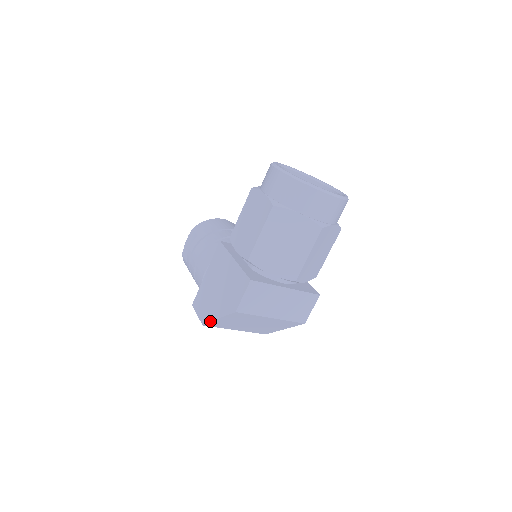
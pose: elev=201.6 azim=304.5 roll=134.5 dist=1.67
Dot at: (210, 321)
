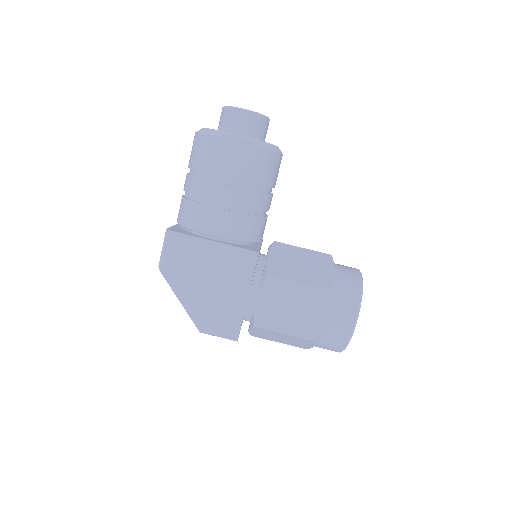
Dot at: (171, 288)
